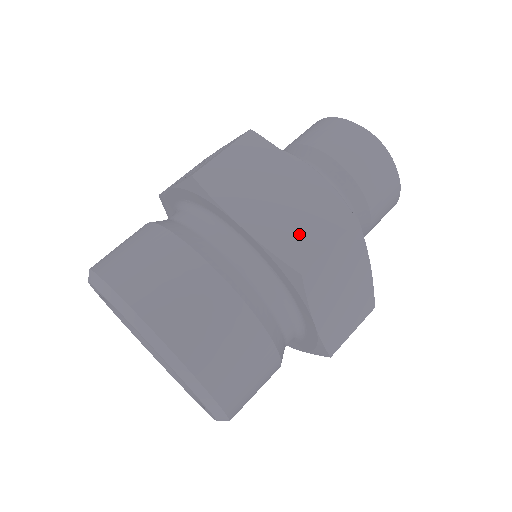
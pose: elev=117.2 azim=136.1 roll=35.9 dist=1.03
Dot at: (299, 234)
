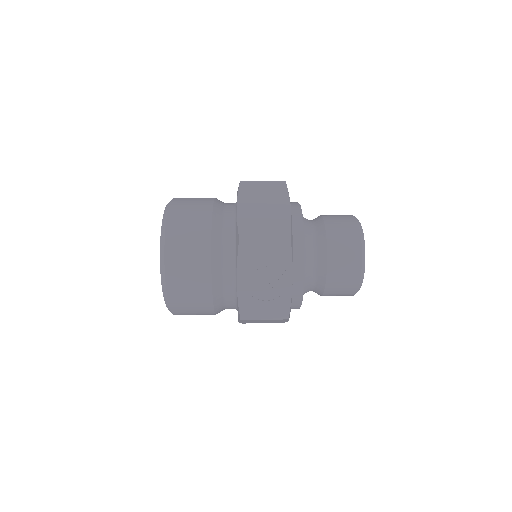
Dot at: occluded
